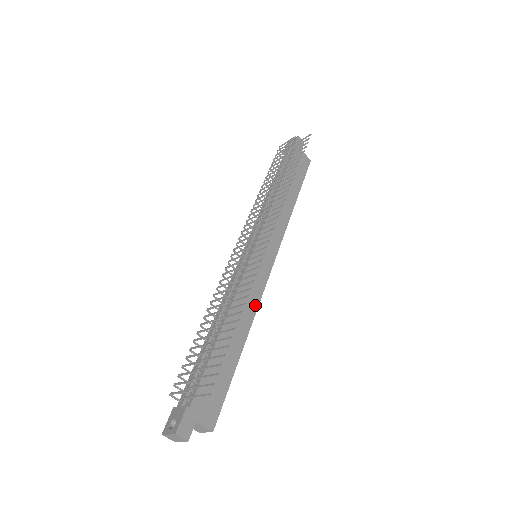
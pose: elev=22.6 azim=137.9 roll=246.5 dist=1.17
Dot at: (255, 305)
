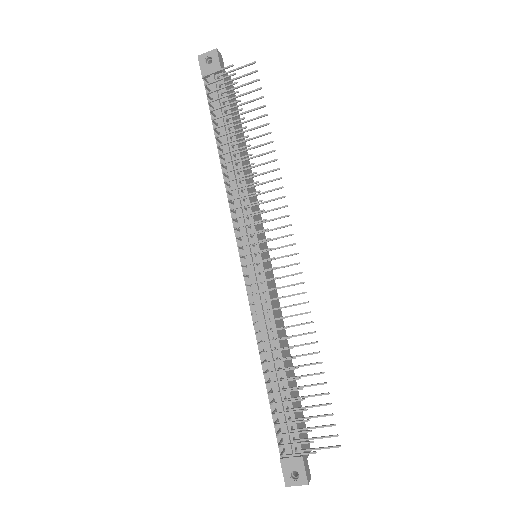
Dot at: (280, 313)
